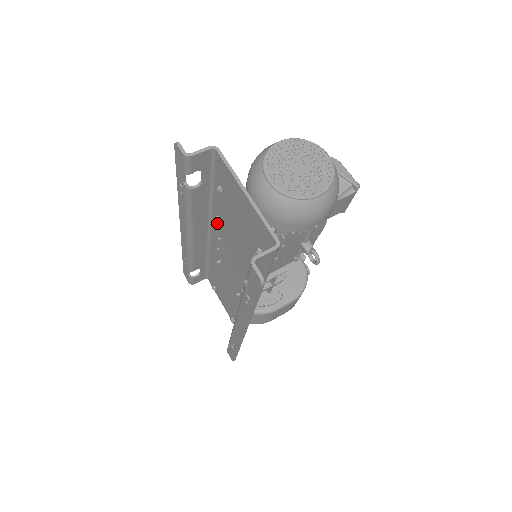
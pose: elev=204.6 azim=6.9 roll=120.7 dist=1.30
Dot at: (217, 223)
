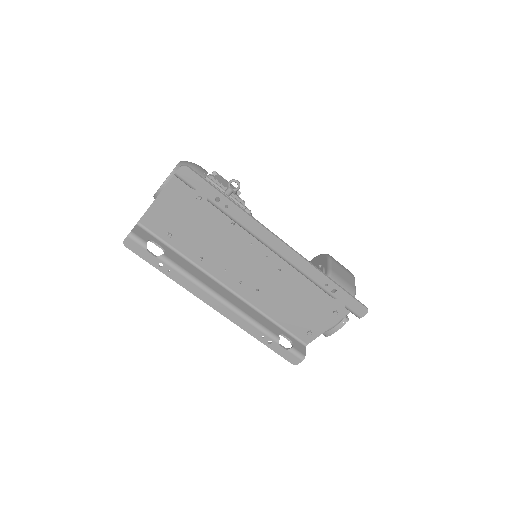
Dot at: (210, 265)
